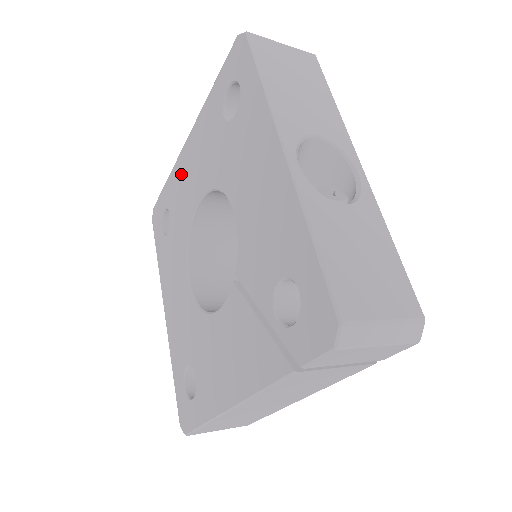
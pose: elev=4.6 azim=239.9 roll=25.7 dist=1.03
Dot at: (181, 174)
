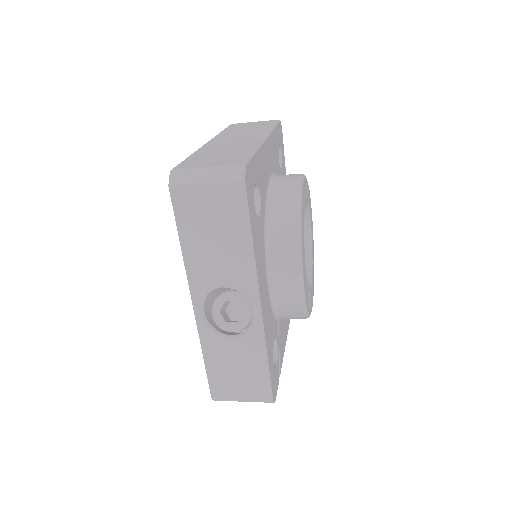
Dot at: occluded
